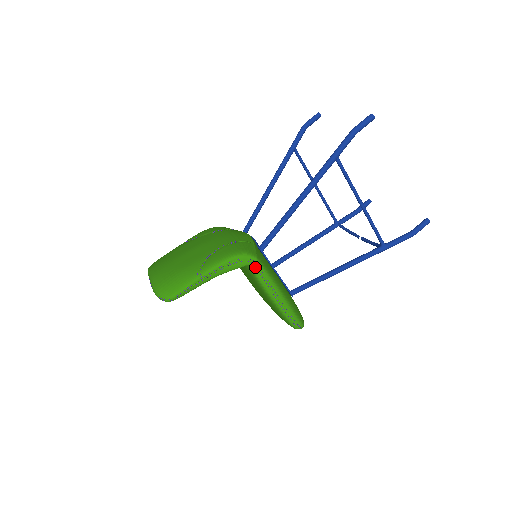
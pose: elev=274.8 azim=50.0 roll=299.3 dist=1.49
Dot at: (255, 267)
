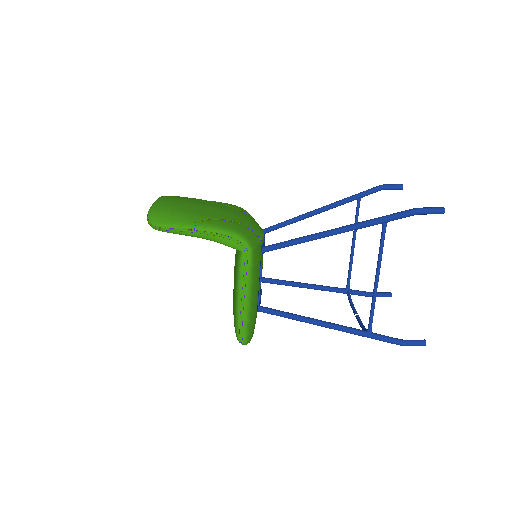
Dot at: (245, 257)
